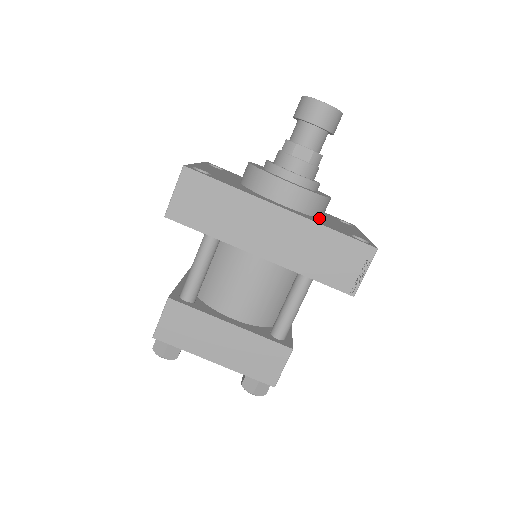
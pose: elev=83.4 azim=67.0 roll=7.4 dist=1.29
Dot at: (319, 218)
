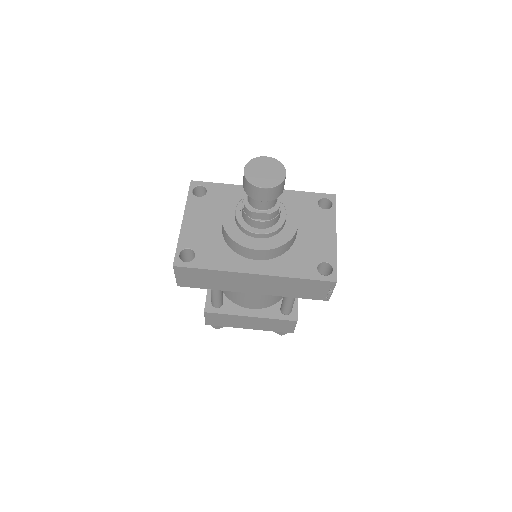
Dot at: (291, 247)
